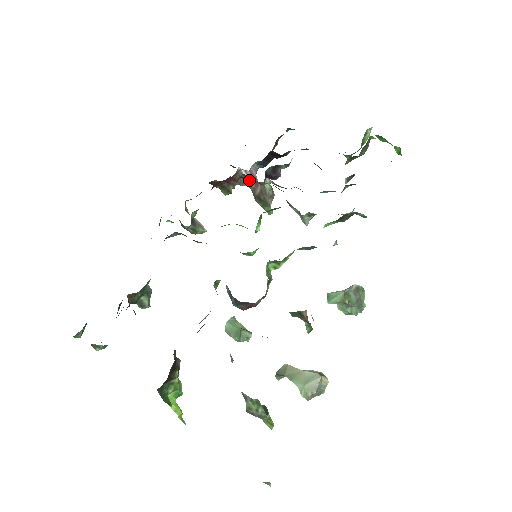
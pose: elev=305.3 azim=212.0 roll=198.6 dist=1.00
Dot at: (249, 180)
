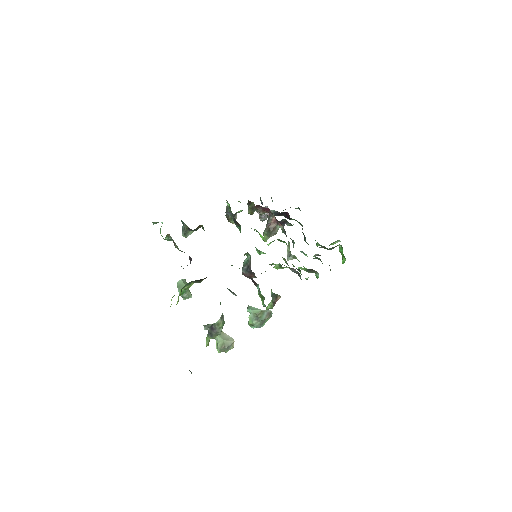
Dot at: (273, 217)
